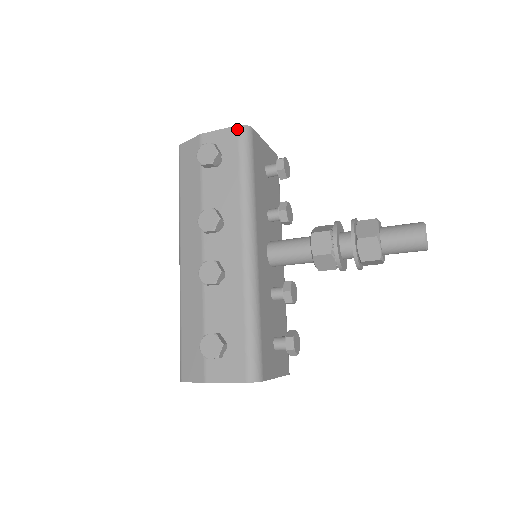
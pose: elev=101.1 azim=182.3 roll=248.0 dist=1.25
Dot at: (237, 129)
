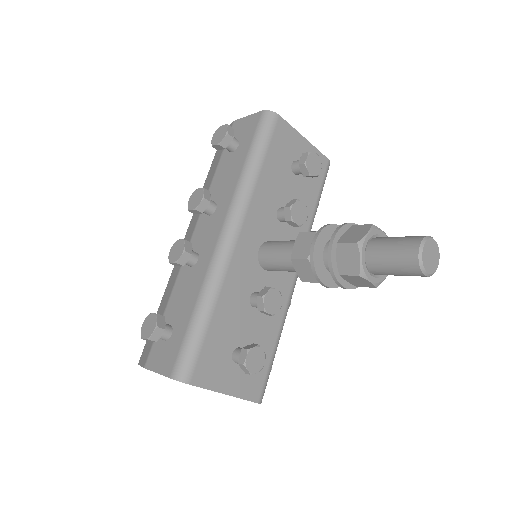
Dot at: (260, 114)
